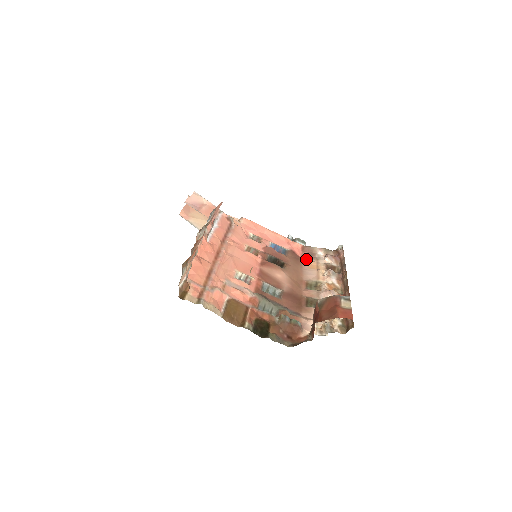
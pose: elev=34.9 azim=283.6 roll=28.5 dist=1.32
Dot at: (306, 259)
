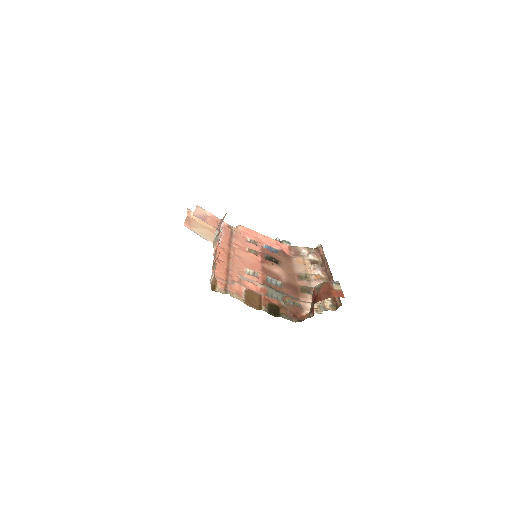
Dot at: (294, 257)
